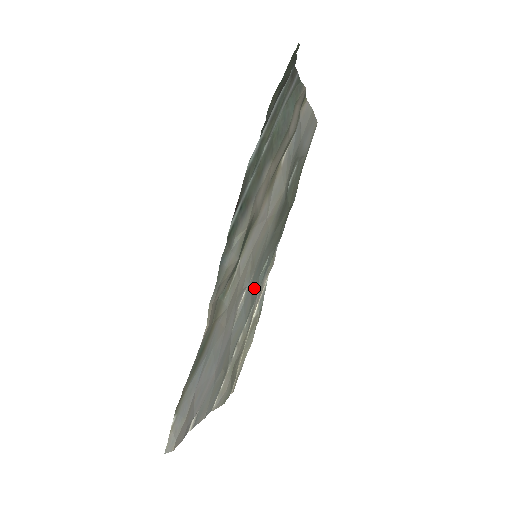
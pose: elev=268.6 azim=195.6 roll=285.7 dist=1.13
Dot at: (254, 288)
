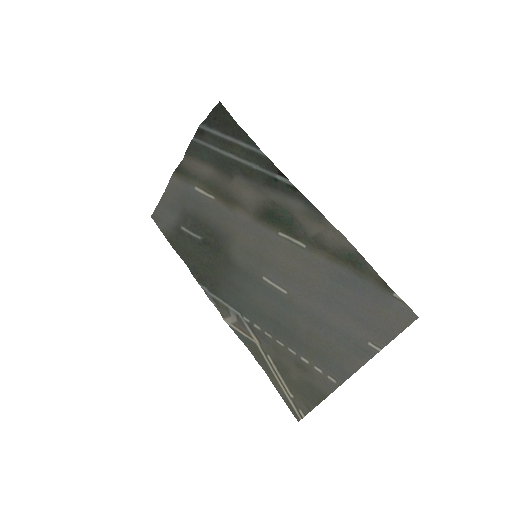
Dot at: (254, 301)
